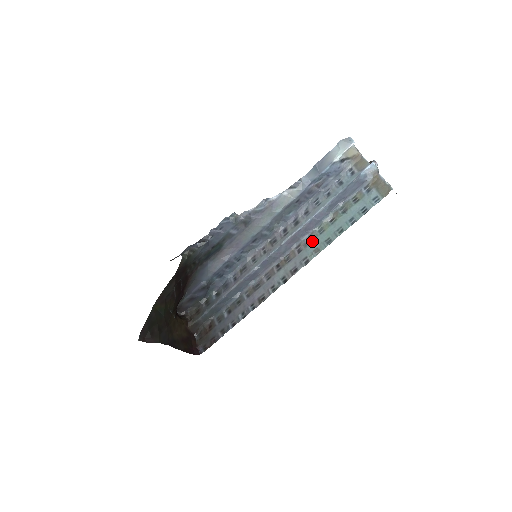
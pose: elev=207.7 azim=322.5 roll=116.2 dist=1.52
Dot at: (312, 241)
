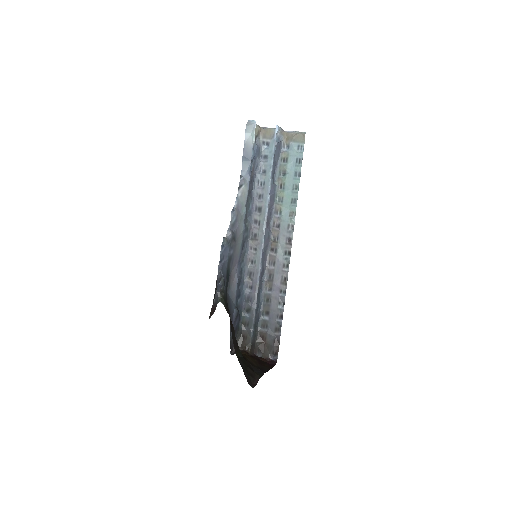
Dot at: (281, 211)
